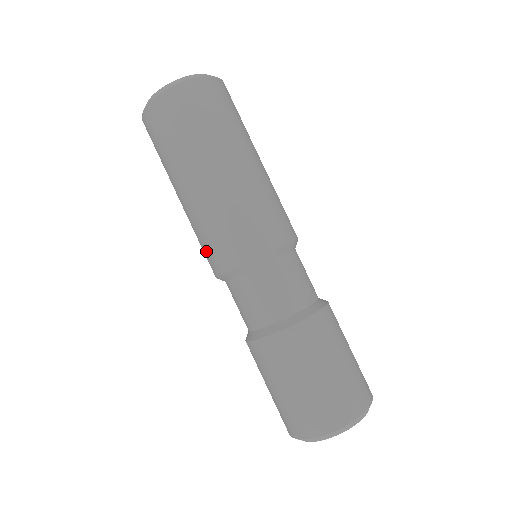
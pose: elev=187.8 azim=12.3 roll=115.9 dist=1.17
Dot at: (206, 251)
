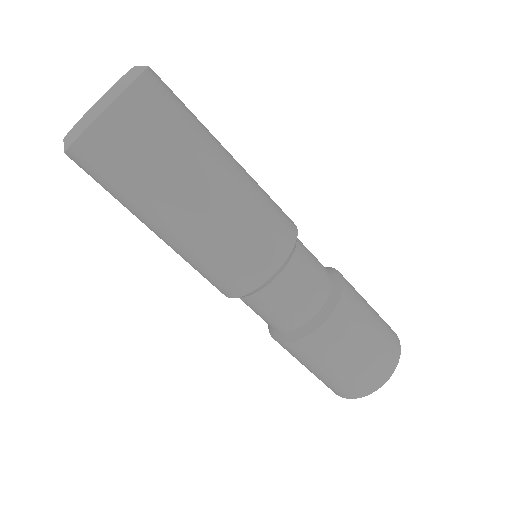
Dot at: occluded
